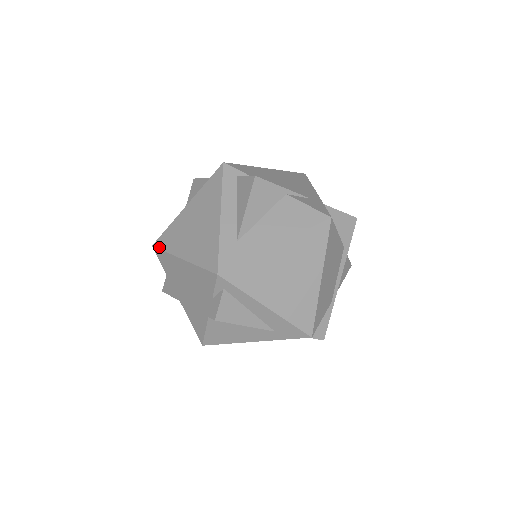
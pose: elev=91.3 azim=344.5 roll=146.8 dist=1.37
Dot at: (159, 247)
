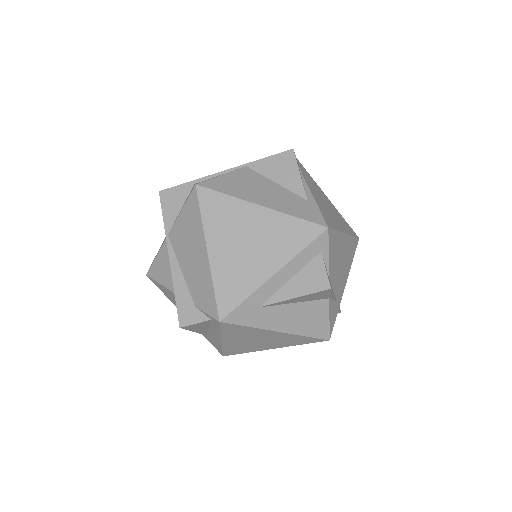
Dot at: (200, 200)
